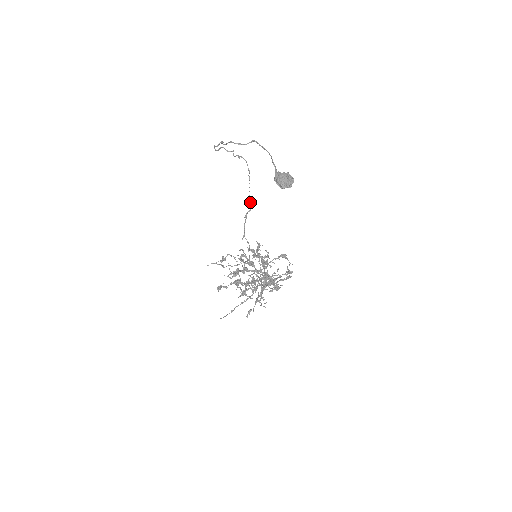
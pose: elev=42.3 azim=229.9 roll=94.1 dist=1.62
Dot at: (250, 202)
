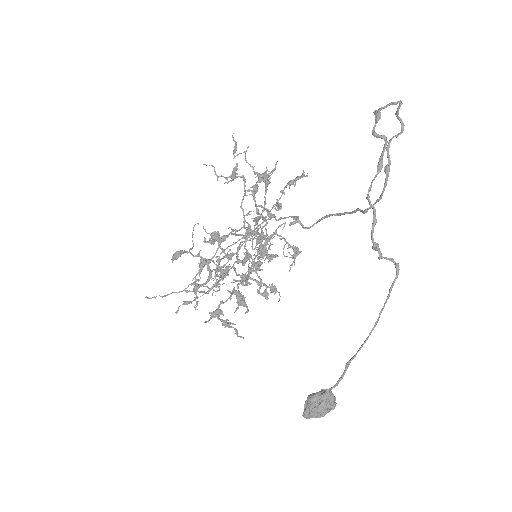
Dot at: (319, 220)
